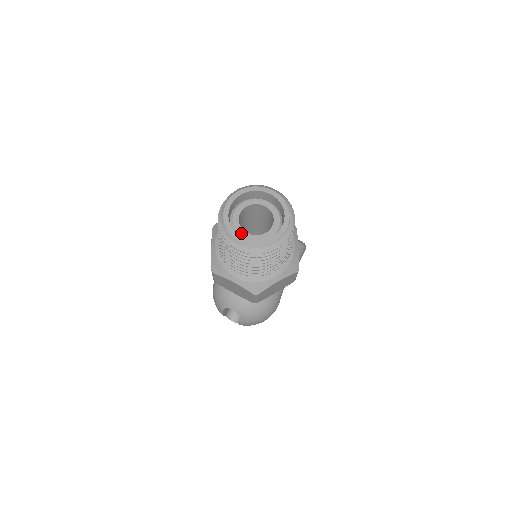
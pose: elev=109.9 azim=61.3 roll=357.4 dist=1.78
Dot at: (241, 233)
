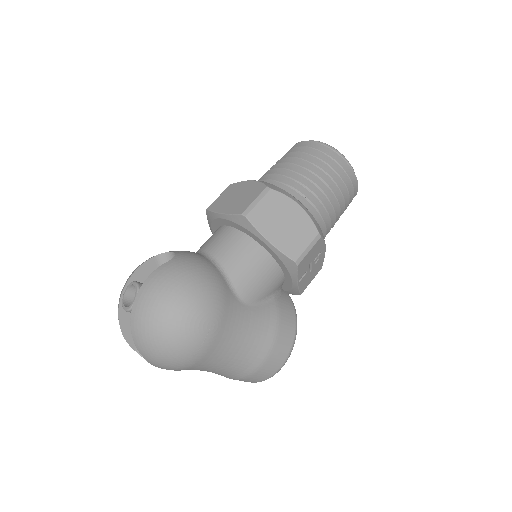
Dot at: occluded
